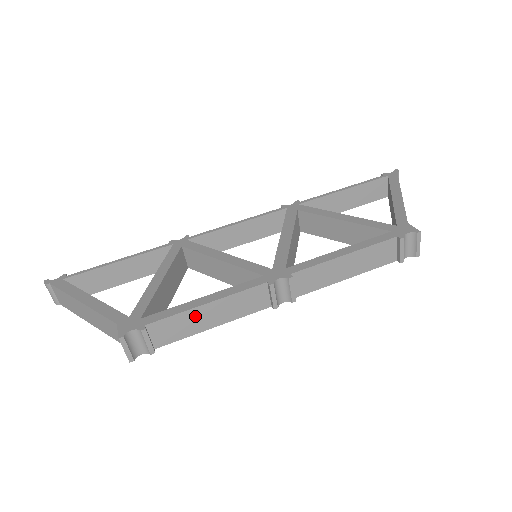
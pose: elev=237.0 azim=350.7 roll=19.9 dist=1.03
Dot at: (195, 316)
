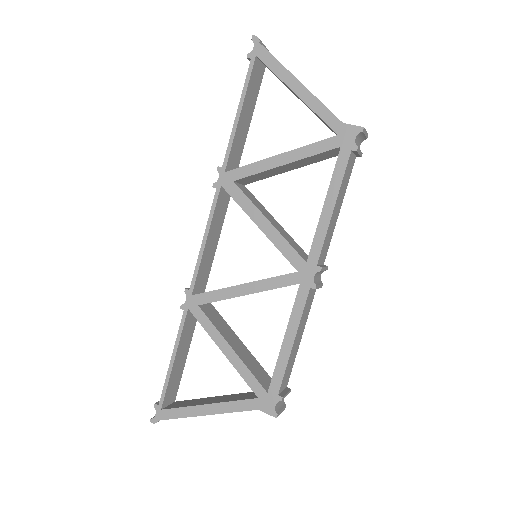
Dot at: (292, 353)
